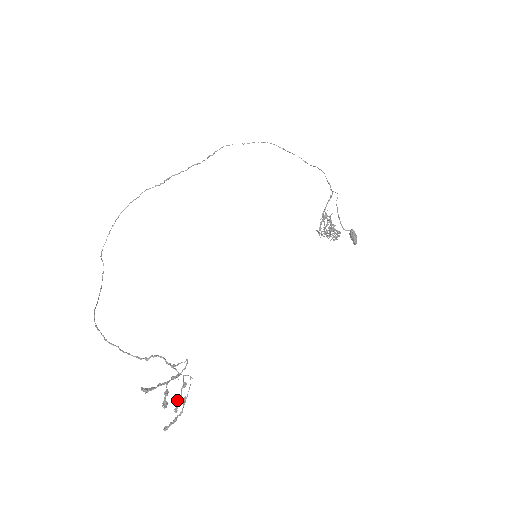
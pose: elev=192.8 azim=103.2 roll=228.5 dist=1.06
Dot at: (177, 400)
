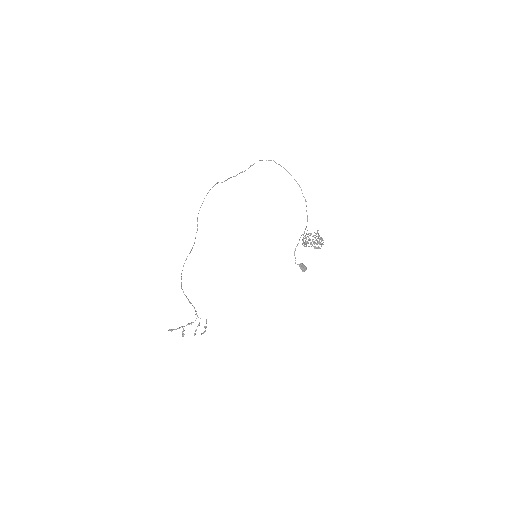
Dot at: (195, 331)
